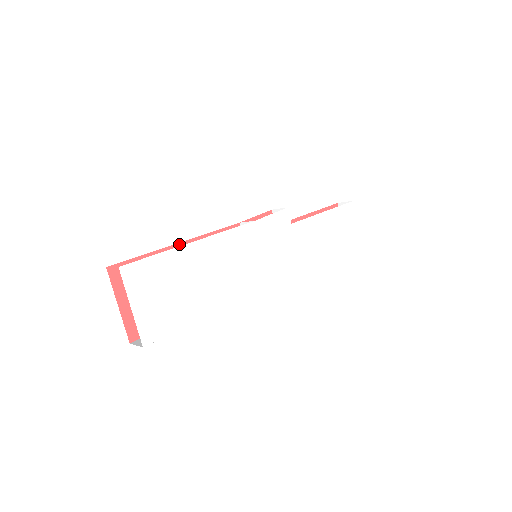
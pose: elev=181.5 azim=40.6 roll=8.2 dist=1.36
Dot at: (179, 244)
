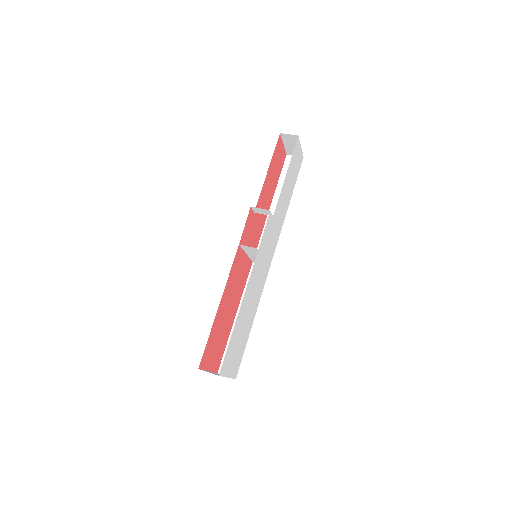
Dot at: (219, 306)
